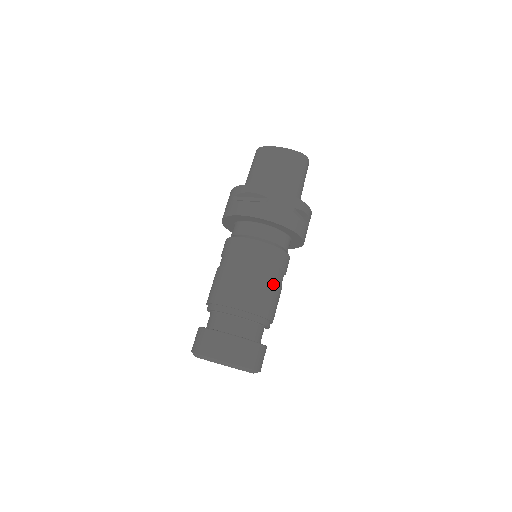
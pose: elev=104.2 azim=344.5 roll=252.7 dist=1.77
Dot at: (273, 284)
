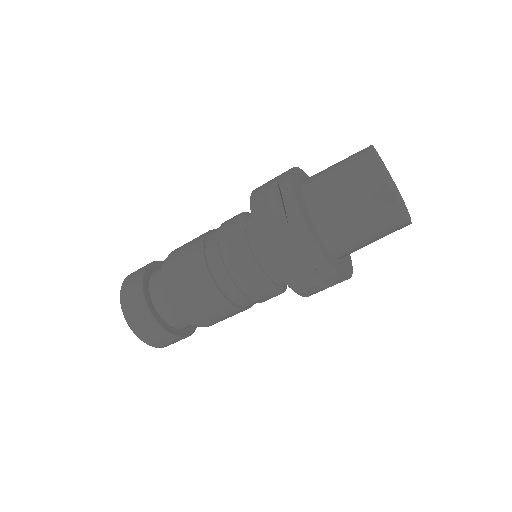
Dot at: (225, 303)
